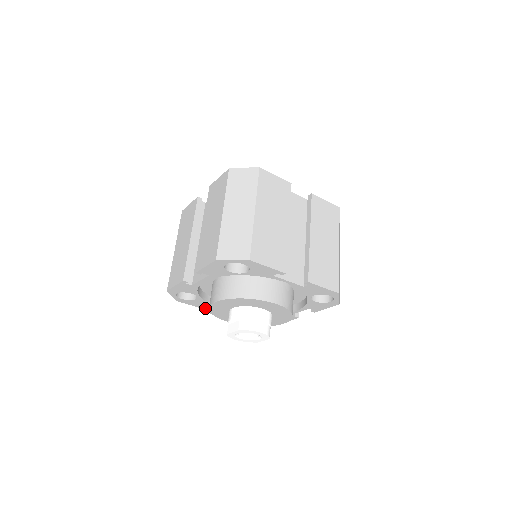
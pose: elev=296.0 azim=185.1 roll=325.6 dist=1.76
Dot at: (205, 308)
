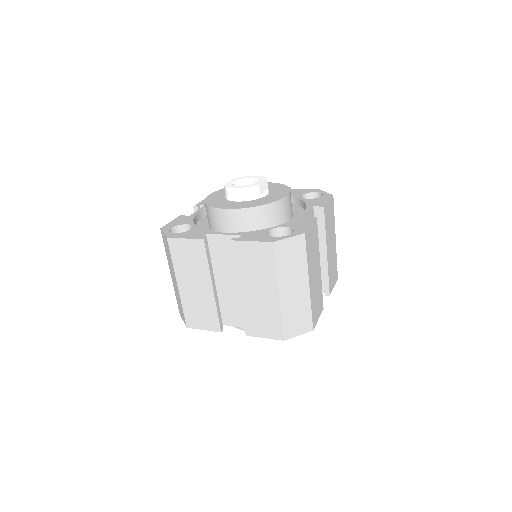
Dot at: occluded
